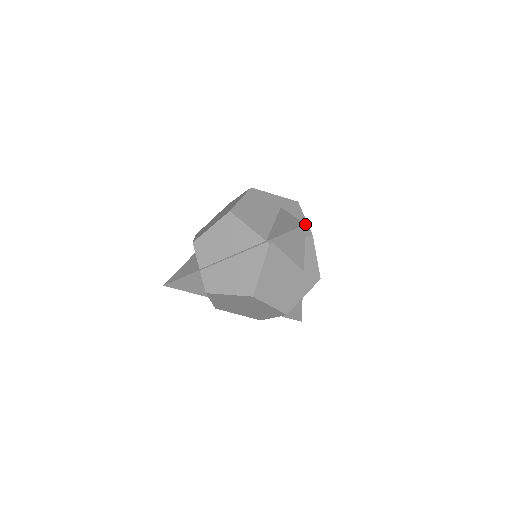
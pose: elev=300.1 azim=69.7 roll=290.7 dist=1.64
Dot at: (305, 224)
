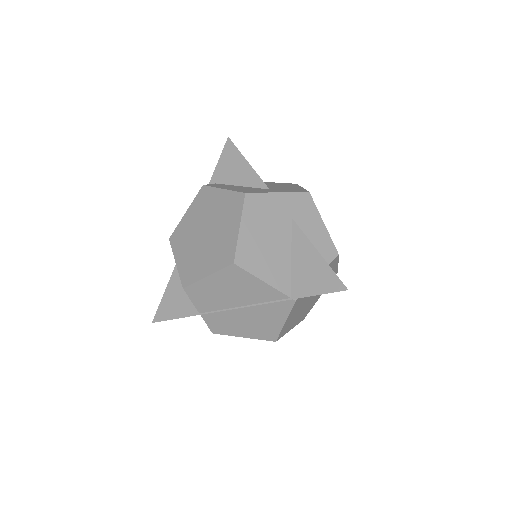
Dot at: occluded
